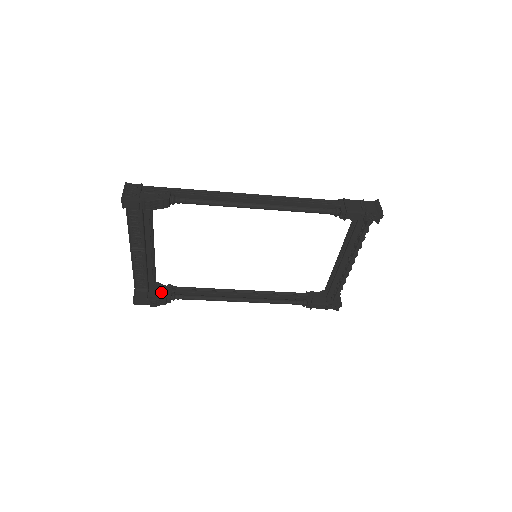
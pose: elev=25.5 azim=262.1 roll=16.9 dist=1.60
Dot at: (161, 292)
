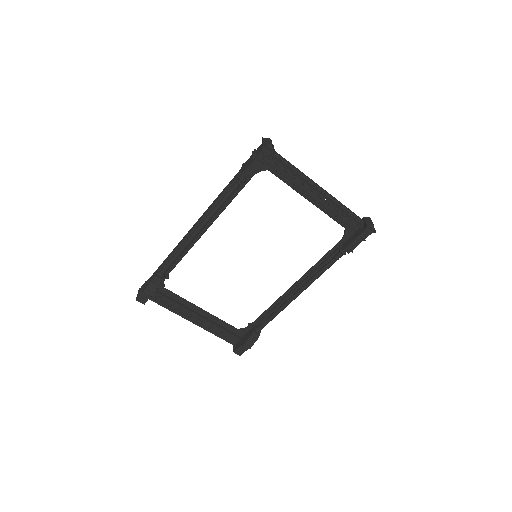
Dot at: (248, 334)
